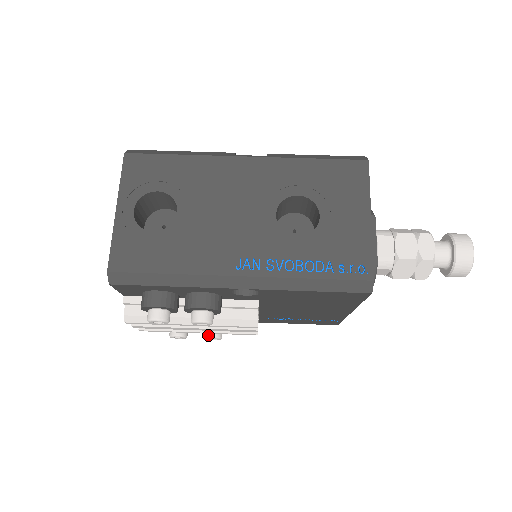
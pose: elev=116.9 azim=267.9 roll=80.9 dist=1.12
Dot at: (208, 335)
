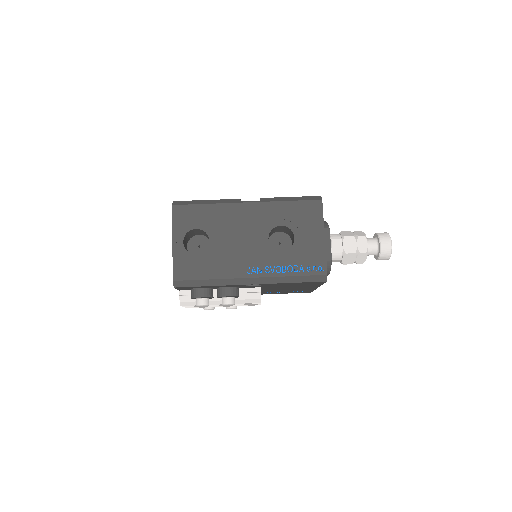
Dot at: (228, 307)
